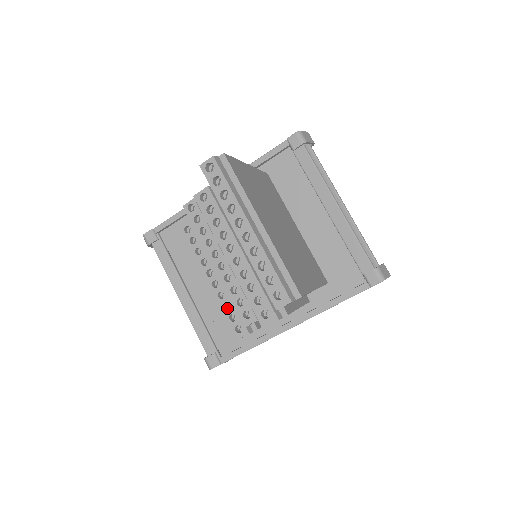
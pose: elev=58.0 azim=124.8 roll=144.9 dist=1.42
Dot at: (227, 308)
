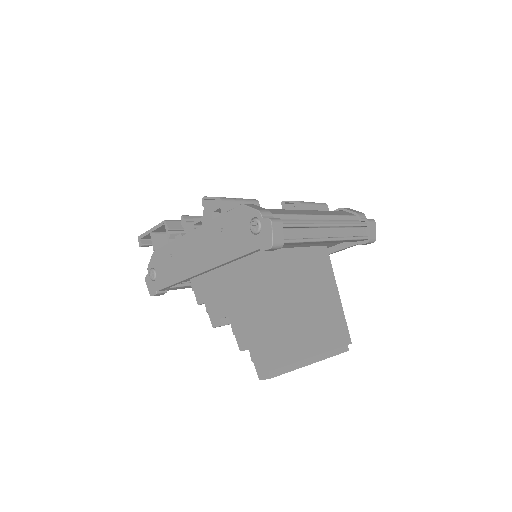
Dot at: occluded
